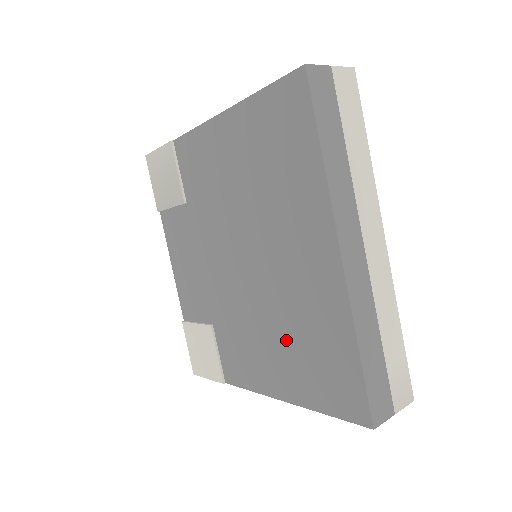
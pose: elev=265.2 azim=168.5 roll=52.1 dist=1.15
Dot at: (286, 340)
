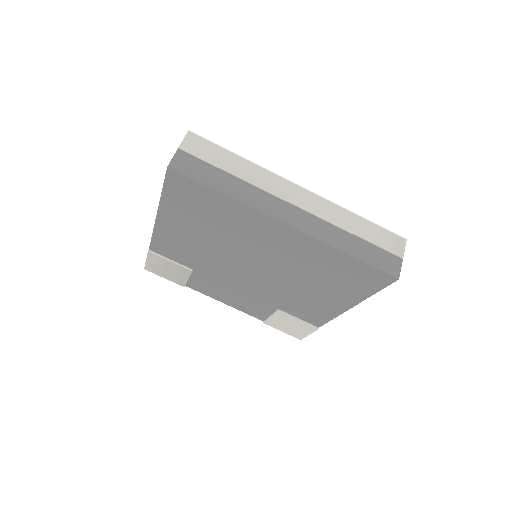
Dot at: (316, 282)
